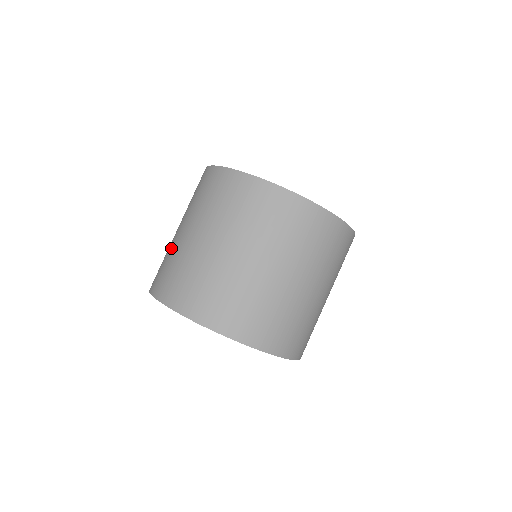
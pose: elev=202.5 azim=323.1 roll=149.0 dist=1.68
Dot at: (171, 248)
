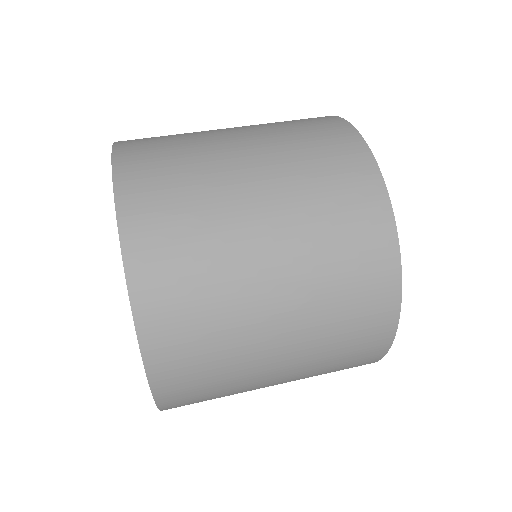
Dot at: (220, 216)
